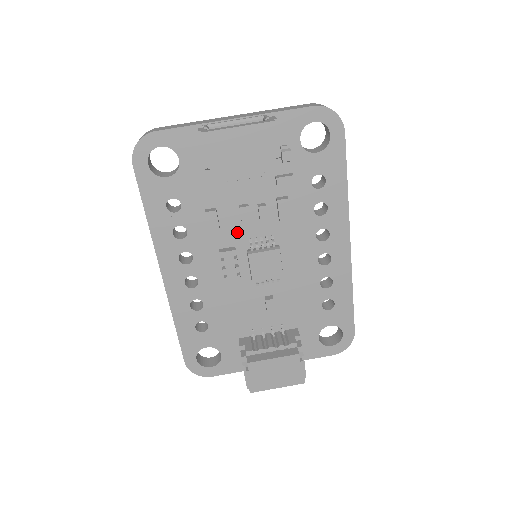
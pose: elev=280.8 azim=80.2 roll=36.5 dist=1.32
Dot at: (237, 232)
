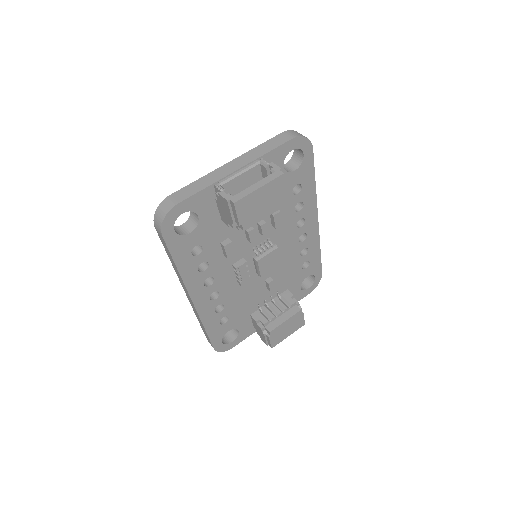
Dot at: (244, 247)
